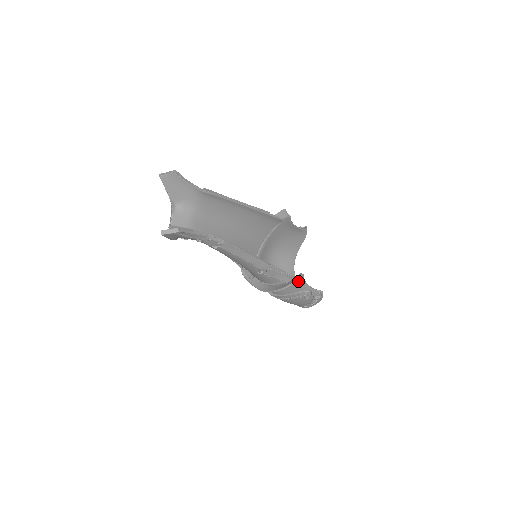
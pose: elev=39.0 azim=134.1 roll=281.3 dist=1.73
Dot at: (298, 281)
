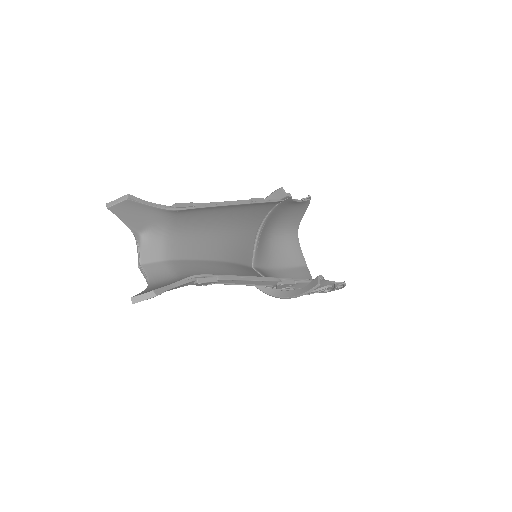
Dot at: occluded
